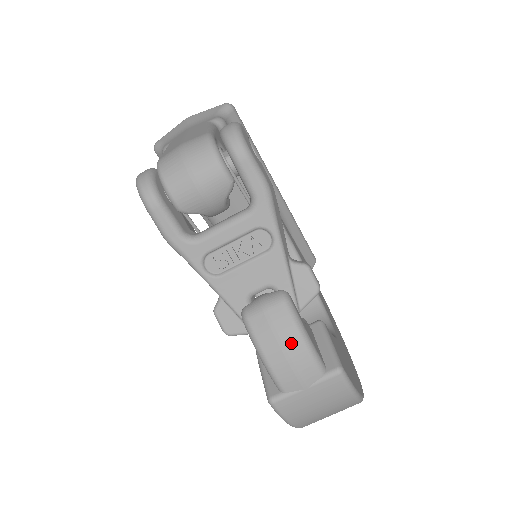
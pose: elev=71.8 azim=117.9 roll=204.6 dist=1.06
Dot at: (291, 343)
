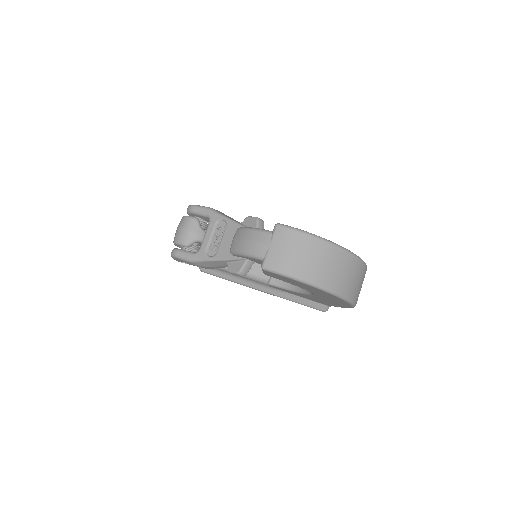
Dot at: (247, 235)
